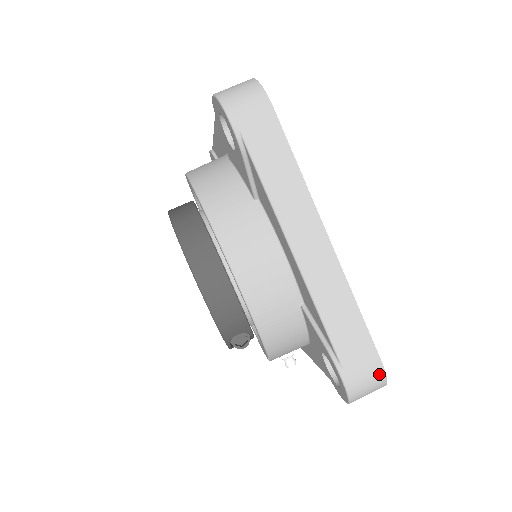
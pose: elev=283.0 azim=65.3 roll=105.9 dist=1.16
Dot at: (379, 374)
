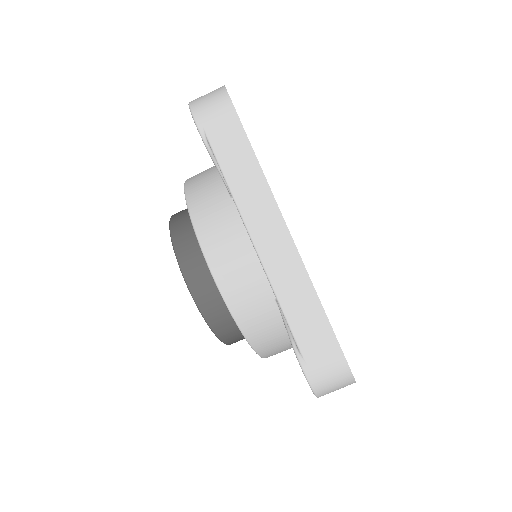
Dot at: occluded
